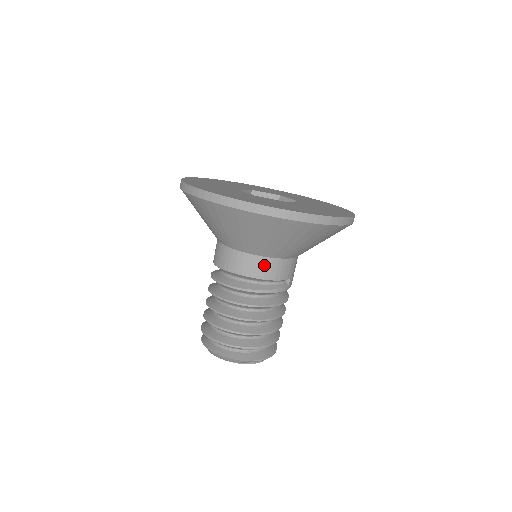
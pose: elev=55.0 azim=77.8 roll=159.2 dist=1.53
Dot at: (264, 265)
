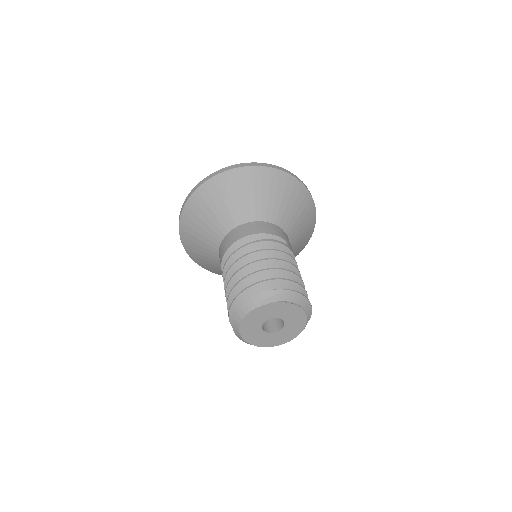
Dot at: (256, 226)
